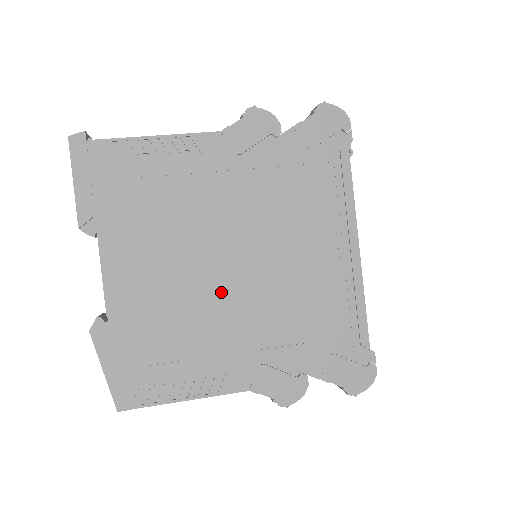
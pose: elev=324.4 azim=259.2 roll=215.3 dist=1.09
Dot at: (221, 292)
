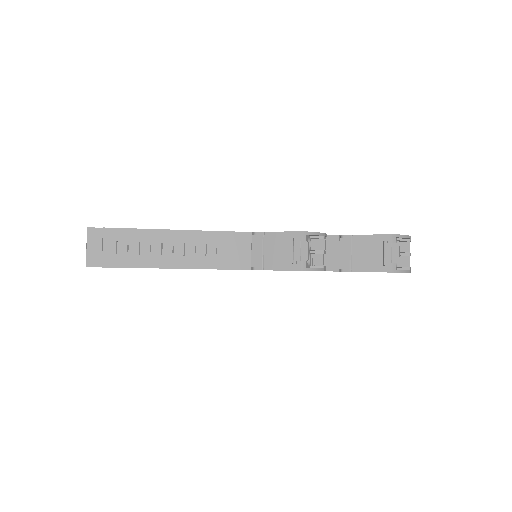
Dot at: occluded
